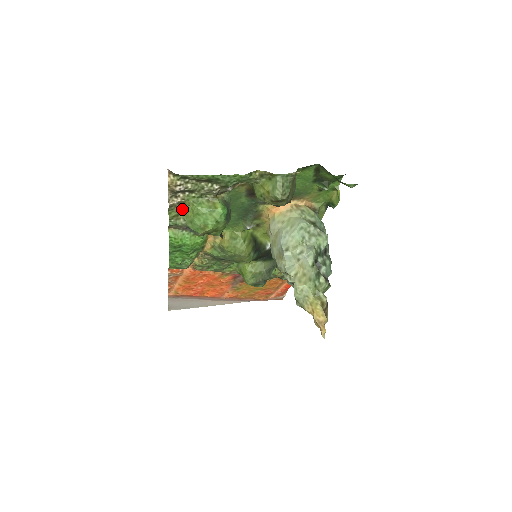
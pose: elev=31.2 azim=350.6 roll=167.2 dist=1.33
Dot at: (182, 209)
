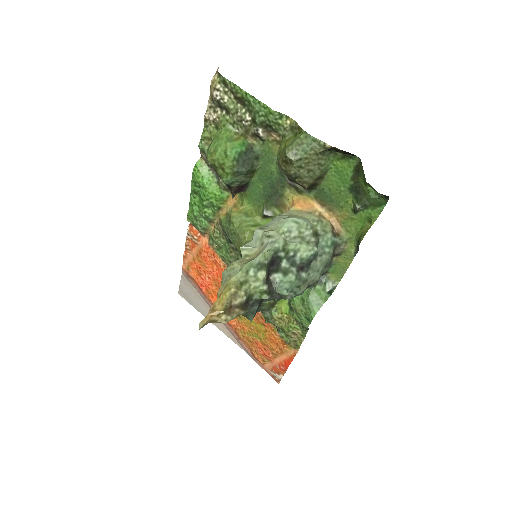
Dot at: (214, 132)
